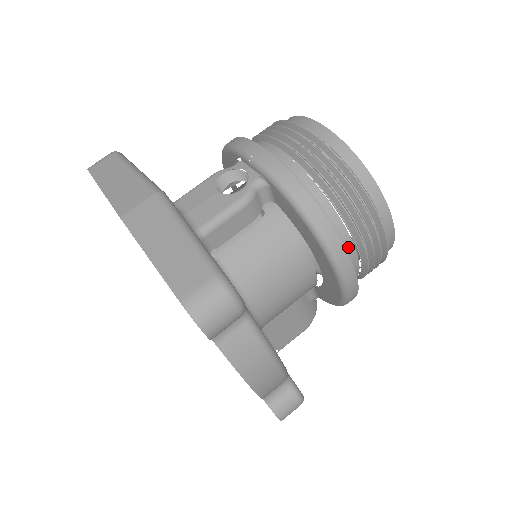
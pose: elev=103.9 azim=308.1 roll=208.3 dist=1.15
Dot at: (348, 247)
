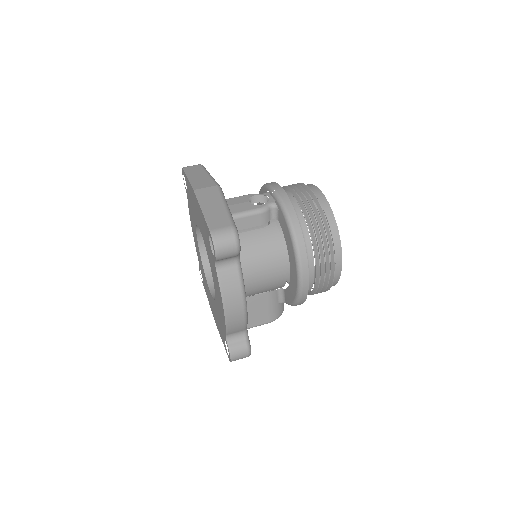
Dot at: (310, 260)
